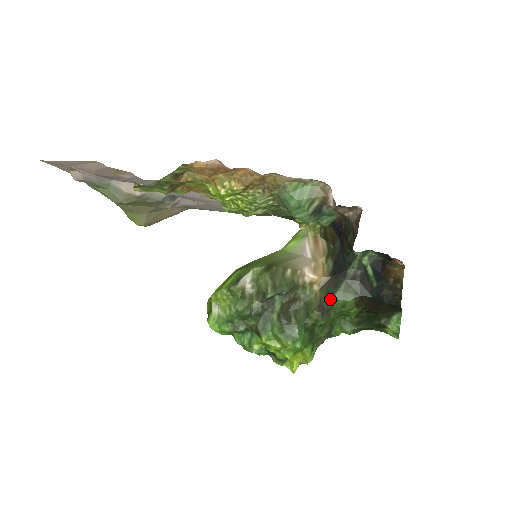
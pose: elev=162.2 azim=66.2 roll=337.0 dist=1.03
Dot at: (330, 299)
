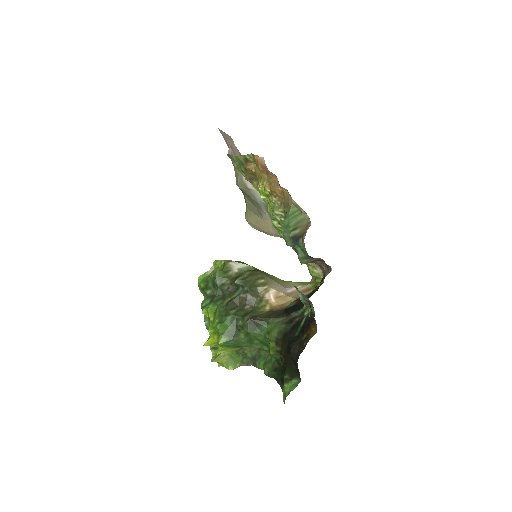
Dot at: (265, 319)
